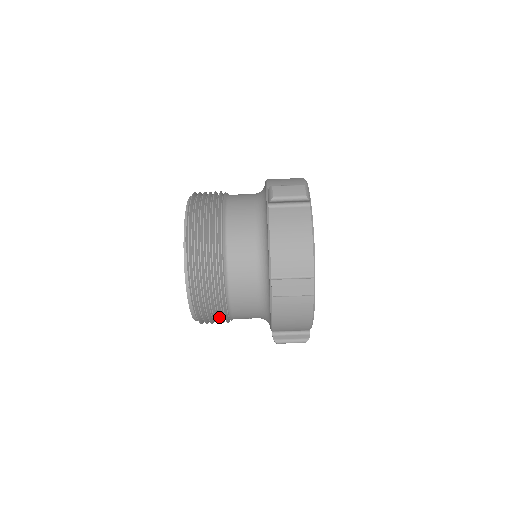
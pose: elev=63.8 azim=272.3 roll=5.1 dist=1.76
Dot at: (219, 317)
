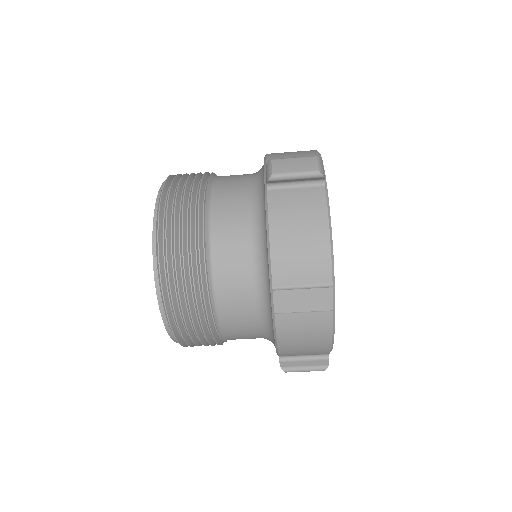
Dot at: occluded
